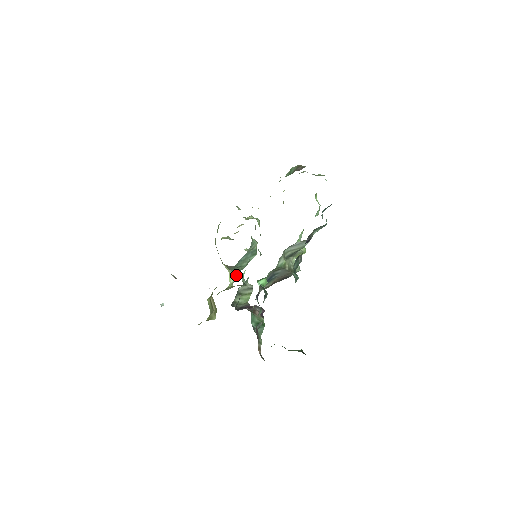
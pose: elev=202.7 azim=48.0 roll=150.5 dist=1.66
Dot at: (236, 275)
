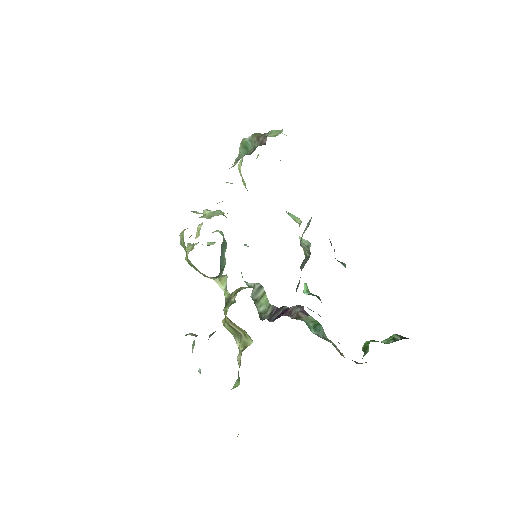
Dot at: (224, 278)
